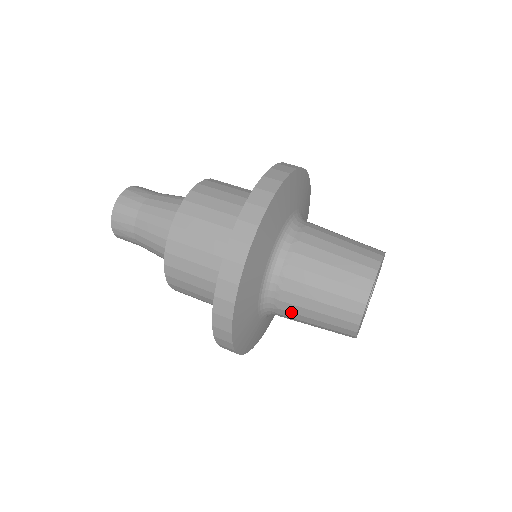
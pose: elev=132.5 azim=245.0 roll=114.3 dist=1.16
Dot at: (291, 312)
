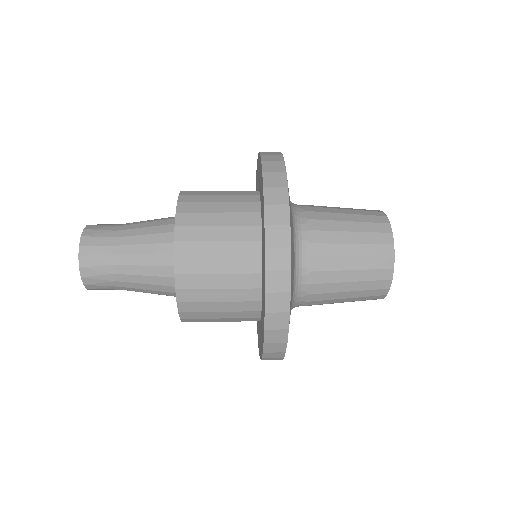
Dot at: (323, 293)
